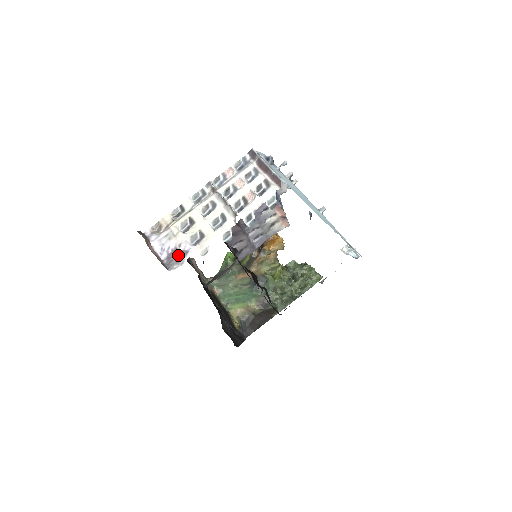
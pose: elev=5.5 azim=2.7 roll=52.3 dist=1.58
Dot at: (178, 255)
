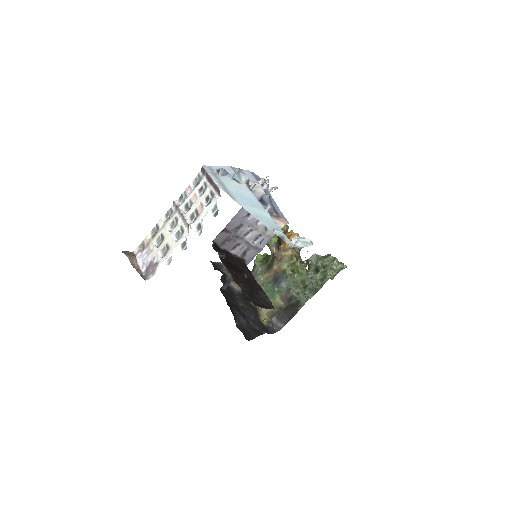
Dot at: (152, 267)
